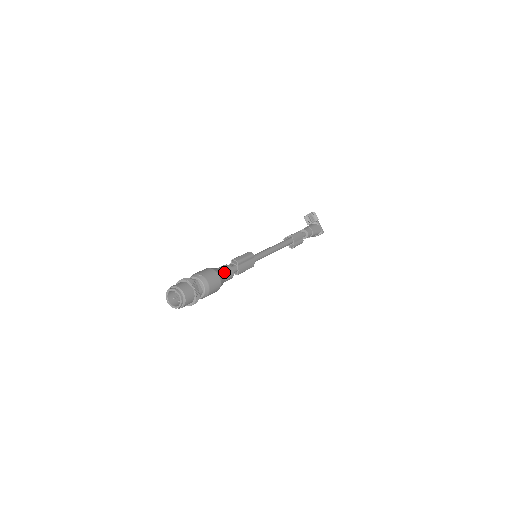
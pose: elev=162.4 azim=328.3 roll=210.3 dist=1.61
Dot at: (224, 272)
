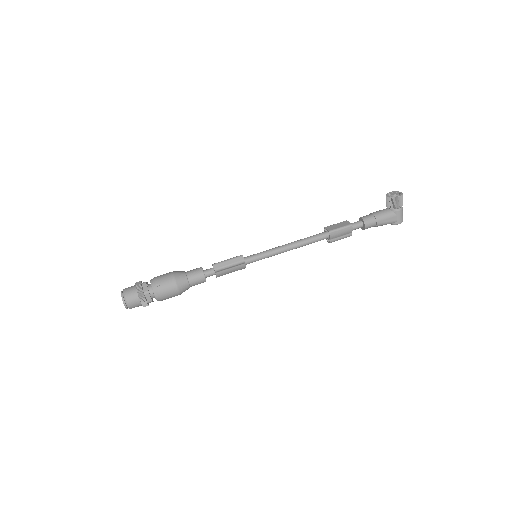
Dot at: (191, 281)
